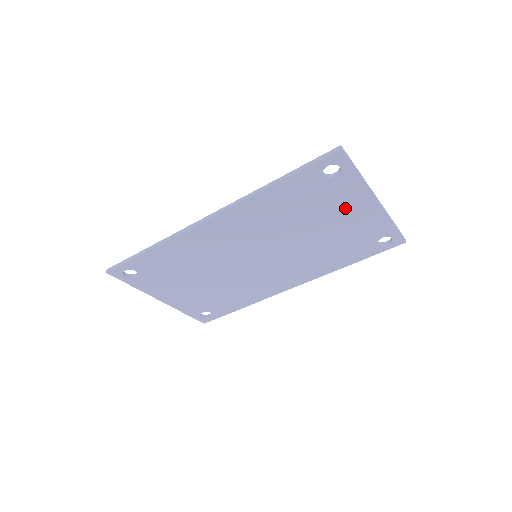
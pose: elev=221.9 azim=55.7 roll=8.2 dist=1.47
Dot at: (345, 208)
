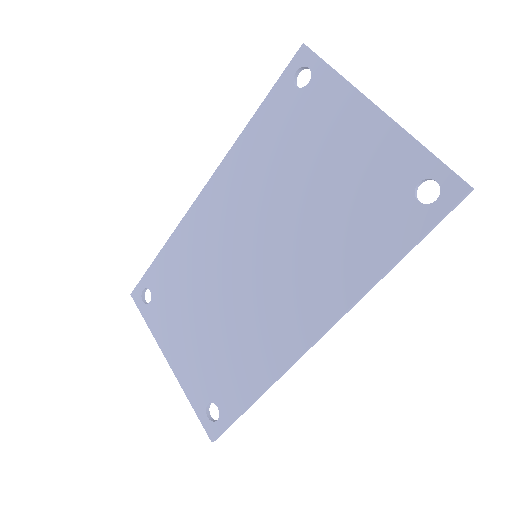
Dot at: (337, 132)
